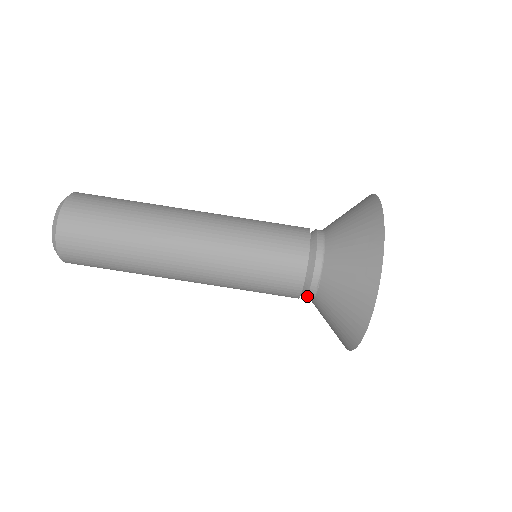
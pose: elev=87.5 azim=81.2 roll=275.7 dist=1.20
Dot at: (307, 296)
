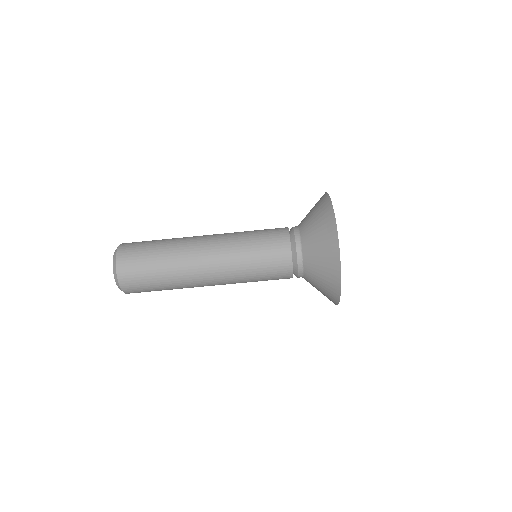
Dot at: (298, 275)
